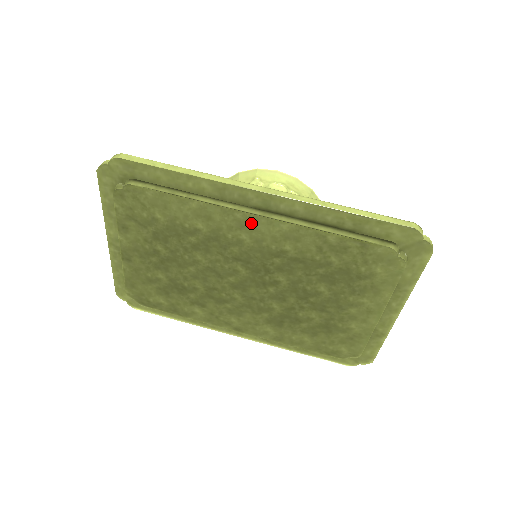
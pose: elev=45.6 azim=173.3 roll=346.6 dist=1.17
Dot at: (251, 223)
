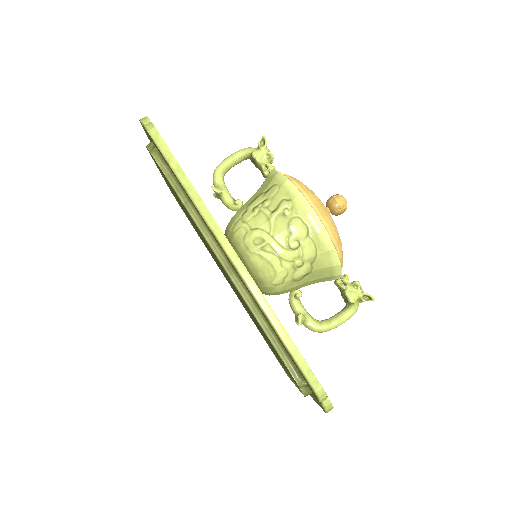
Dot at: occluded
